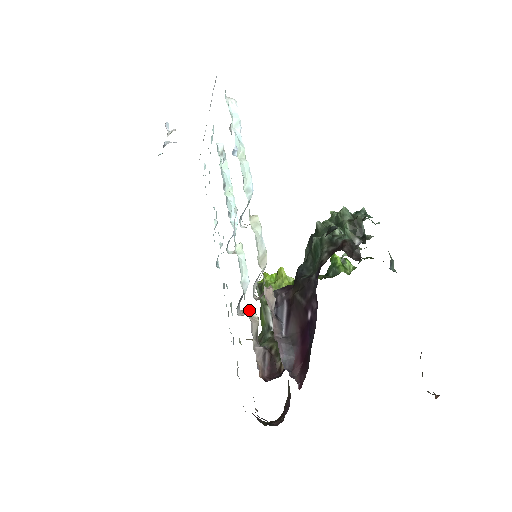
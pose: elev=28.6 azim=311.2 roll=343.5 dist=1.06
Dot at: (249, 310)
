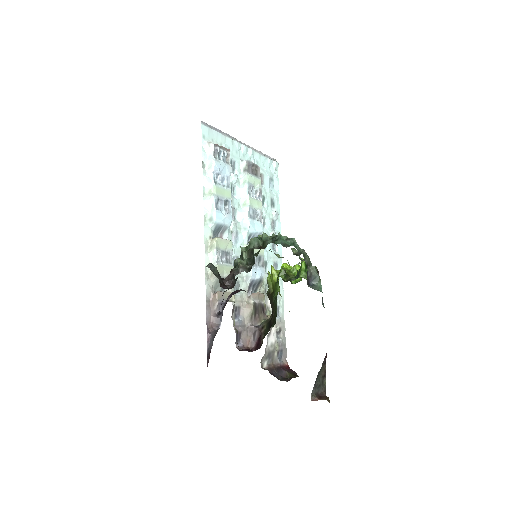
Dot at: (249, 297)
